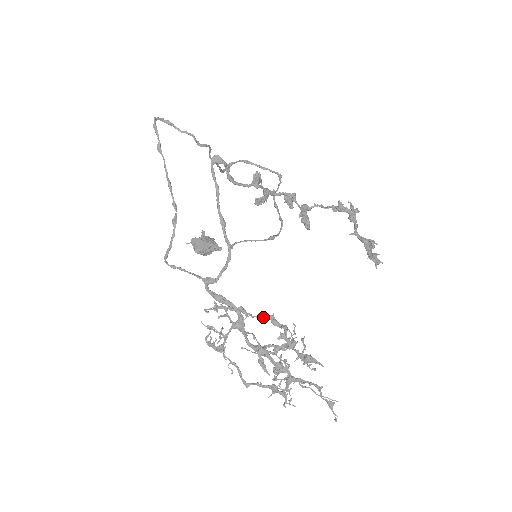
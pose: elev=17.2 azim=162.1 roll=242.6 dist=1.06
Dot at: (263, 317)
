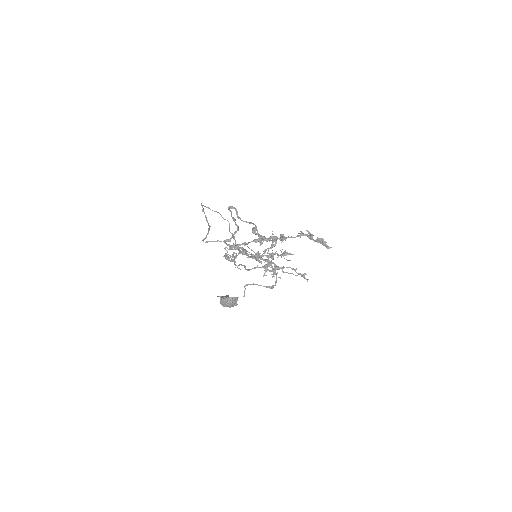
Dot at: (256, 240)
